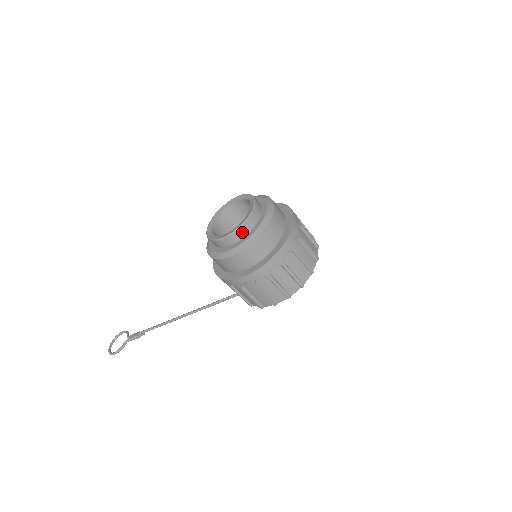
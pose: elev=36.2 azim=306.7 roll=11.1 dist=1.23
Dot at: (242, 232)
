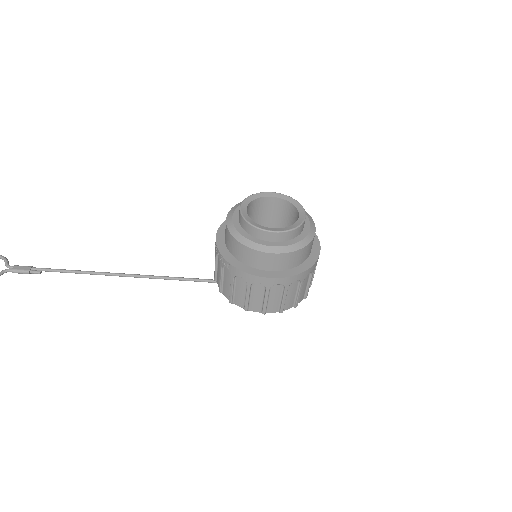
Dot at: (290, 235)
